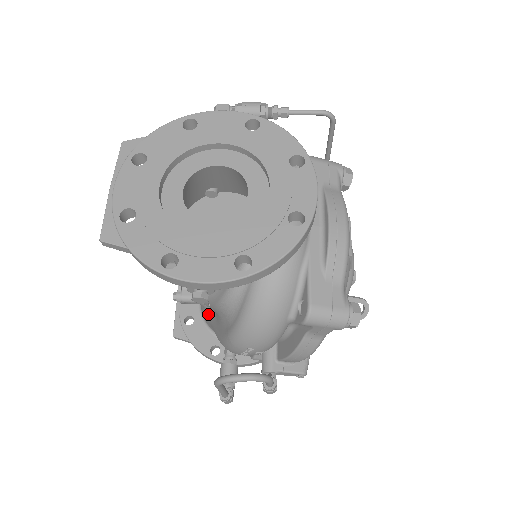
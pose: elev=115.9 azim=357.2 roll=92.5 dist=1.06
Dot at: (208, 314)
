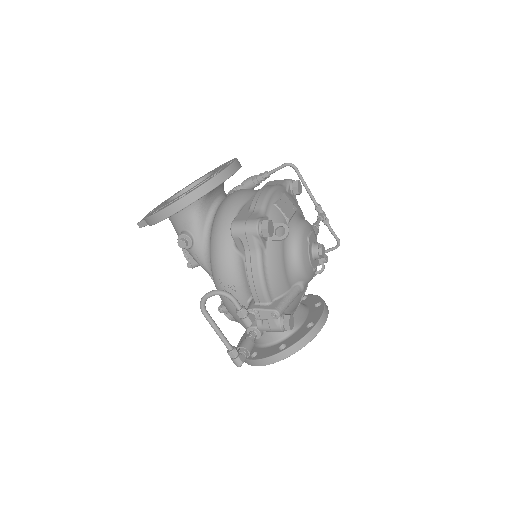
Dot at: occluded
